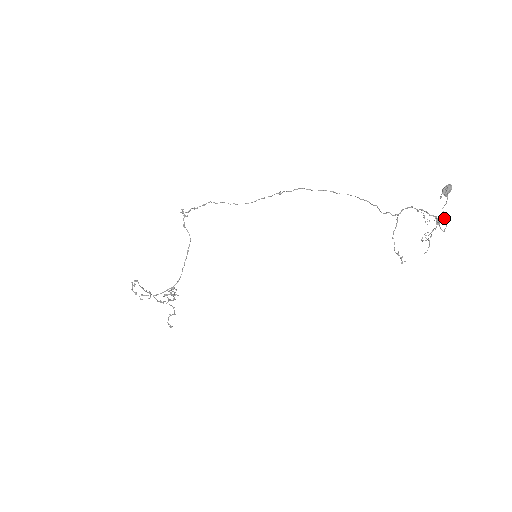
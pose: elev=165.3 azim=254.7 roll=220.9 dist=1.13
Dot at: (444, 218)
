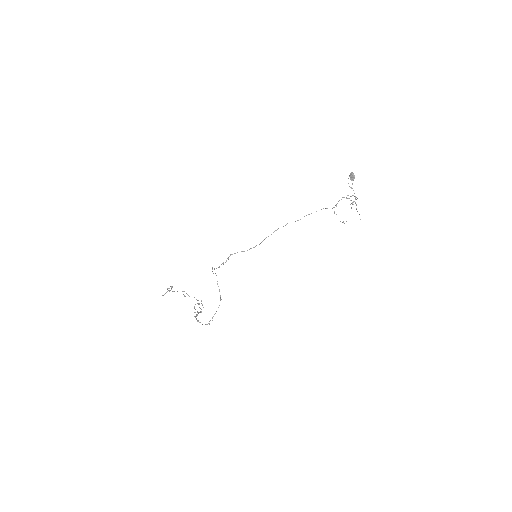
Dot at: (350, 187)
